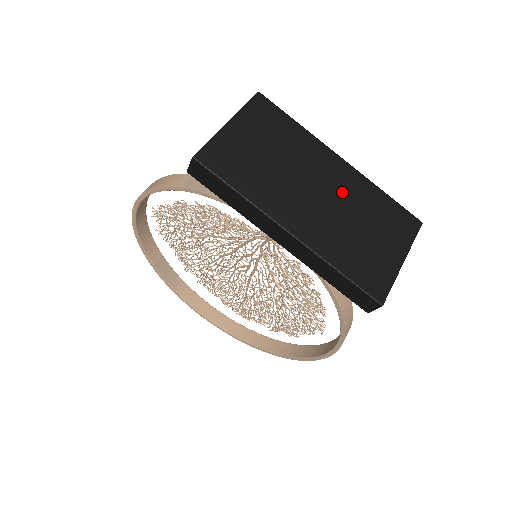
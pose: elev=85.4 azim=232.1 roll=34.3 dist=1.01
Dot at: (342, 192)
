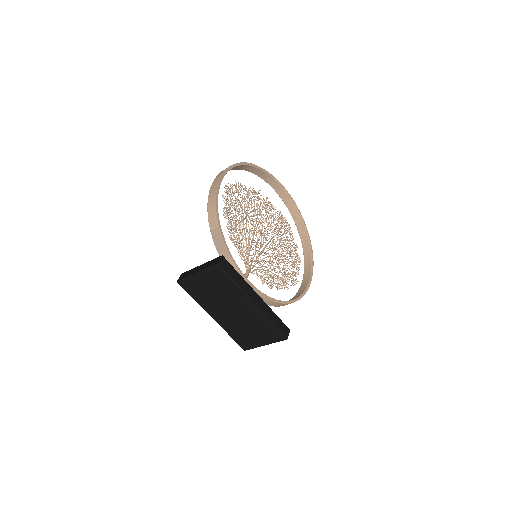
Dot at: (246, 315)
